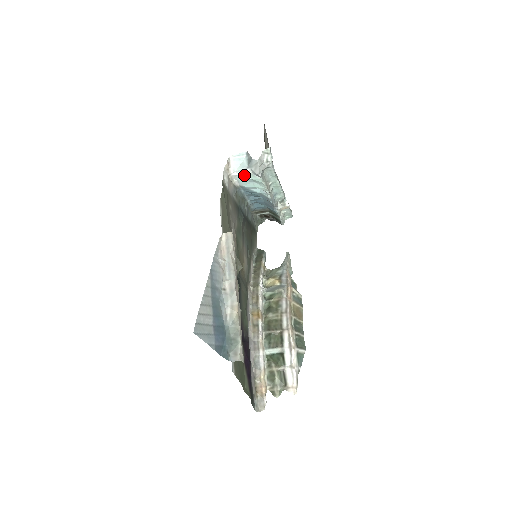
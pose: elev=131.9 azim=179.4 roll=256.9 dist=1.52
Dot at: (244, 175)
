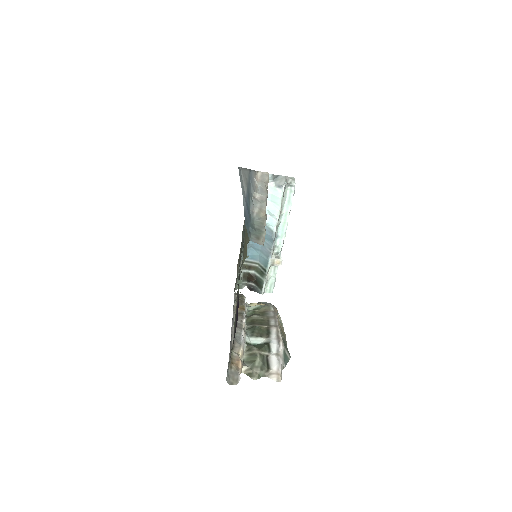
Dot at: occluded
